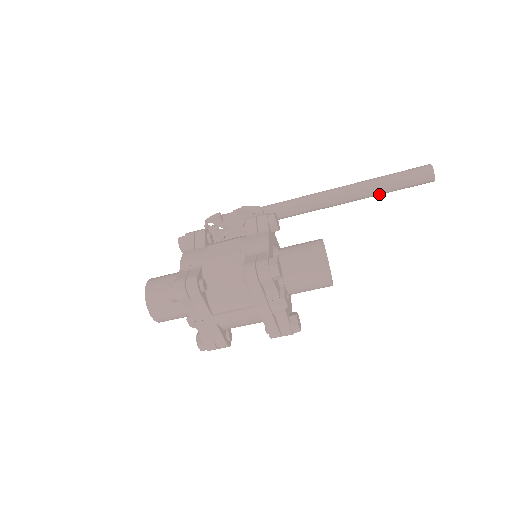
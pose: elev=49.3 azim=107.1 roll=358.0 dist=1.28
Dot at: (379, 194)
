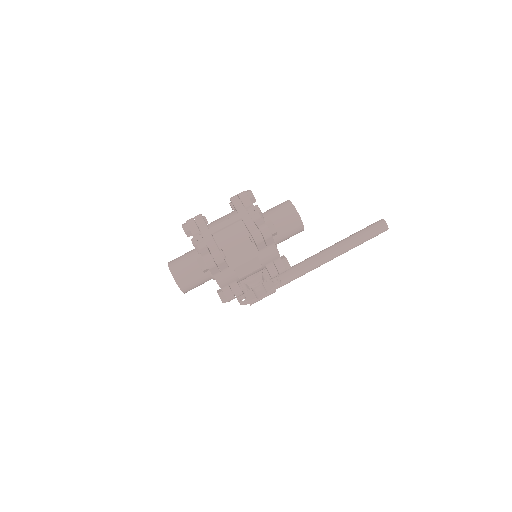
Dot at: (352, 242)
